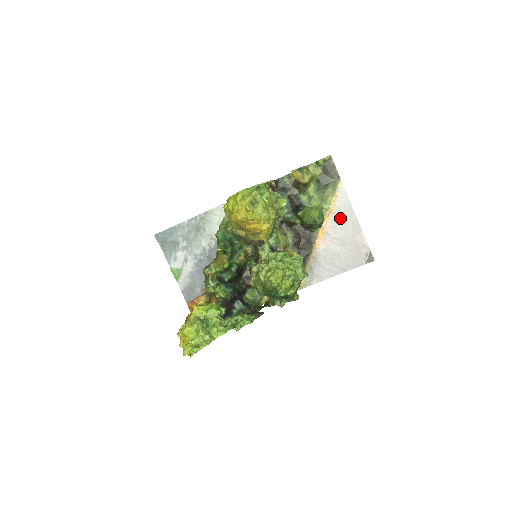
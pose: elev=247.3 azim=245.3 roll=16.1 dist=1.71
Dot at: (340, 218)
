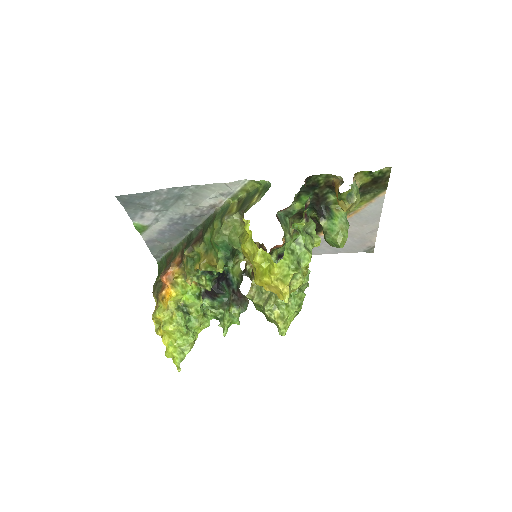
Dot at: (362, 219)
